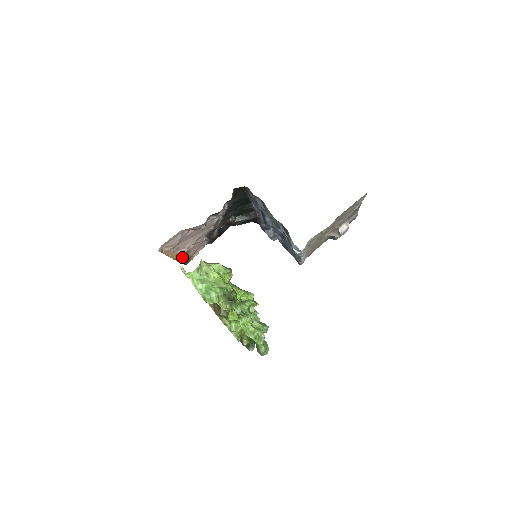
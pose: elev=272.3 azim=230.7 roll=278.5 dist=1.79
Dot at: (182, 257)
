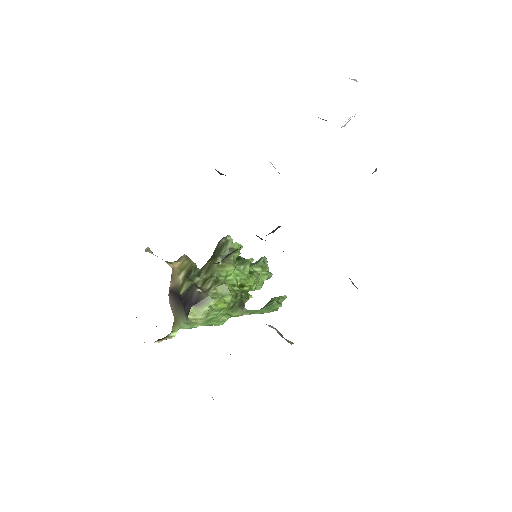
Dot at: occluded
